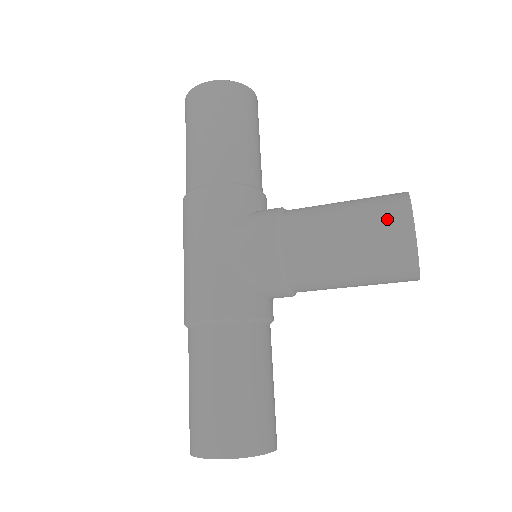
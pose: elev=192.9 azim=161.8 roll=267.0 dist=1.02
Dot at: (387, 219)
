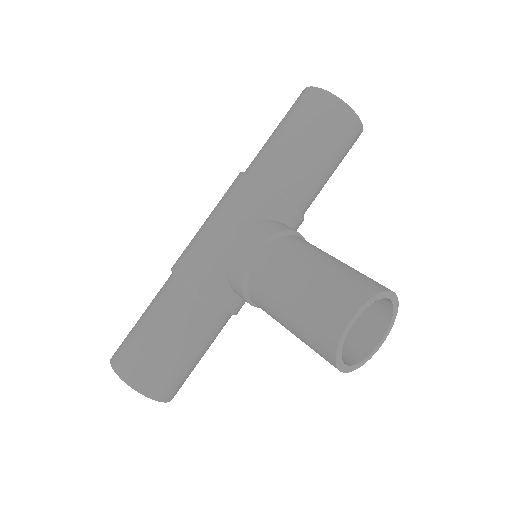
Dot at: (337, 298)
